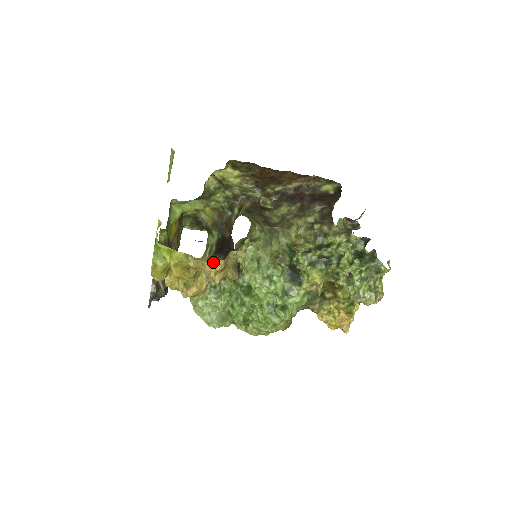
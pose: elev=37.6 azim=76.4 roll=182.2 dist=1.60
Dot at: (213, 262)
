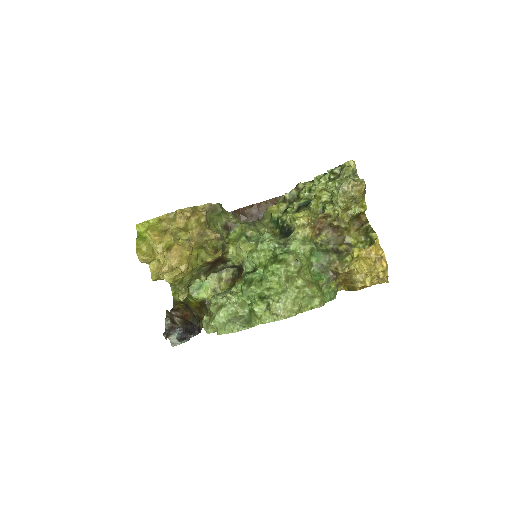
Dot at: occluded
